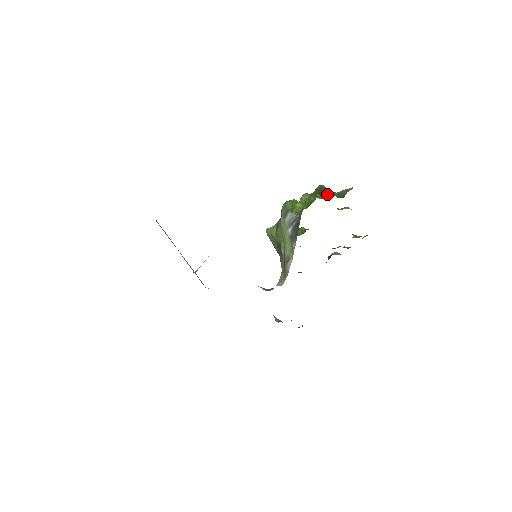
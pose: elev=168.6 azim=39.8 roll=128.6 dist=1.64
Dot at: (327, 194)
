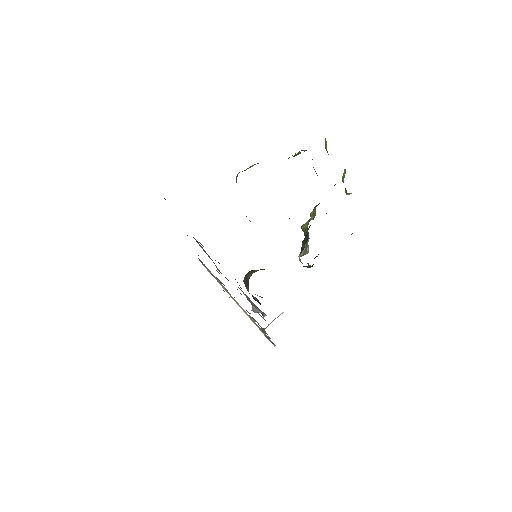
Dot at: (295, 153)
